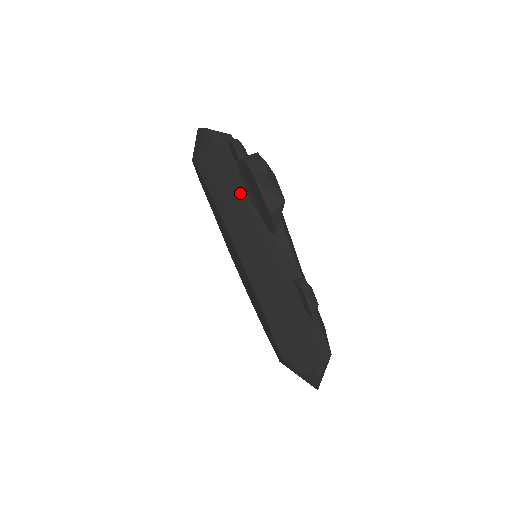
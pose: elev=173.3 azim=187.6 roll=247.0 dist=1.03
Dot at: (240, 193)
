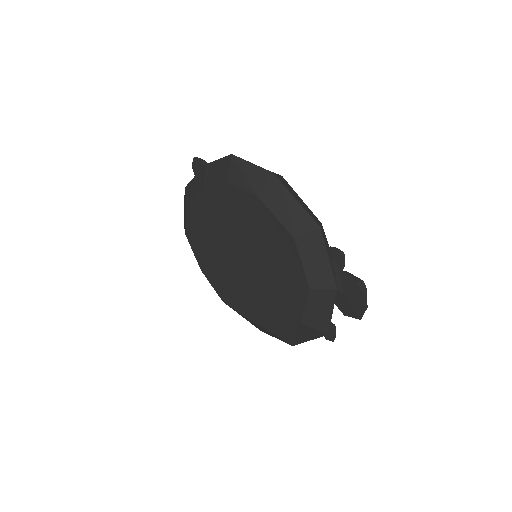
Dot at: (337, 290)
